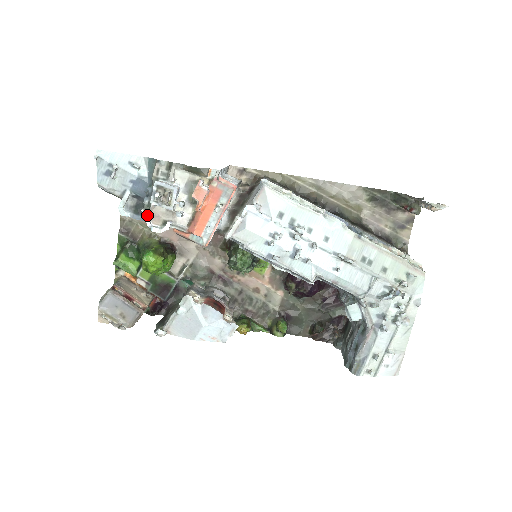
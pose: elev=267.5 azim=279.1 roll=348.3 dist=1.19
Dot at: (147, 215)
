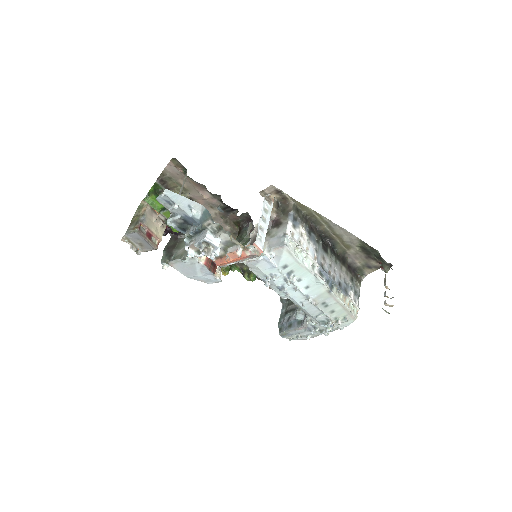
Dot at: (188, 242)
